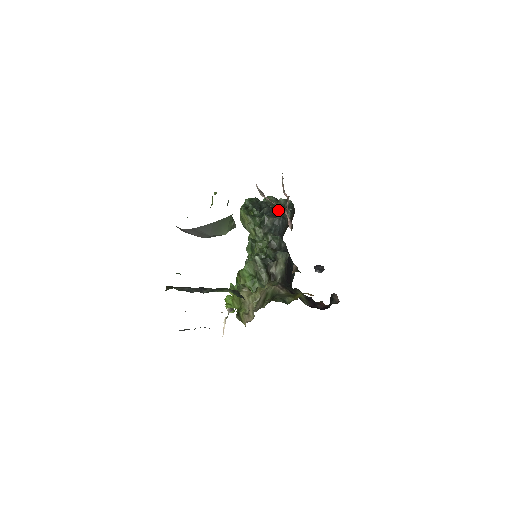
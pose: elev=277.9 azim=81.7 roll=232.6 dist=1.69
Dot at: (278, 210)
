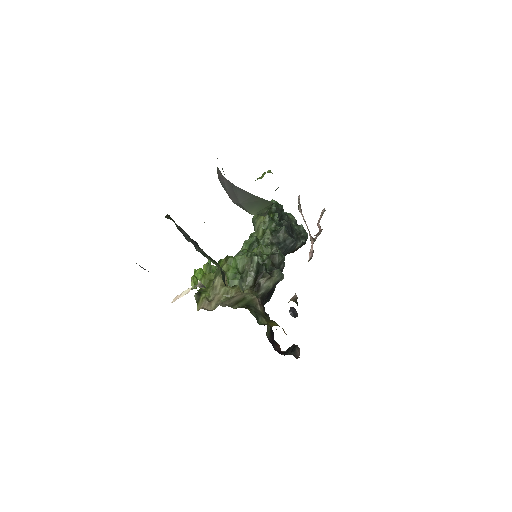
Dot at: (294, 232)
